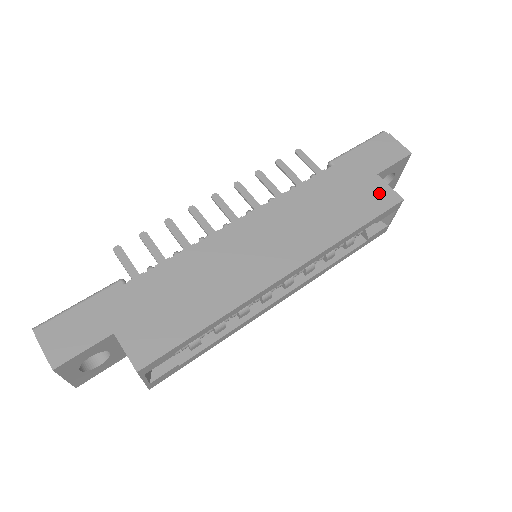
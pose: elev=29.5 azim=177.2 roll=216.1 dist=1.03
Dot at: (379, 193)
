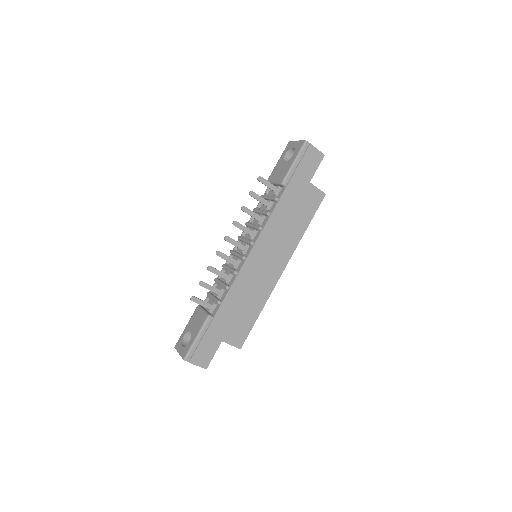
Dot at: (313, 196)
